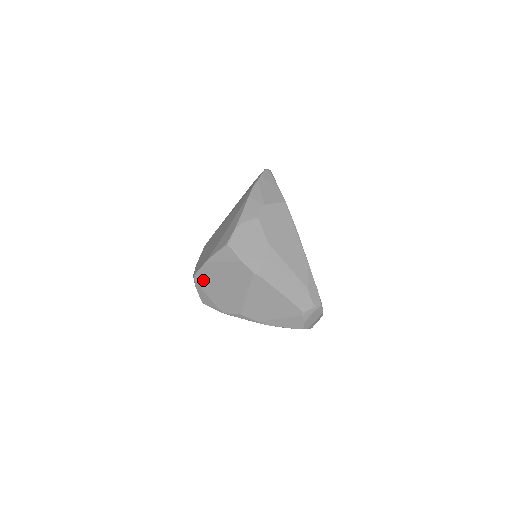
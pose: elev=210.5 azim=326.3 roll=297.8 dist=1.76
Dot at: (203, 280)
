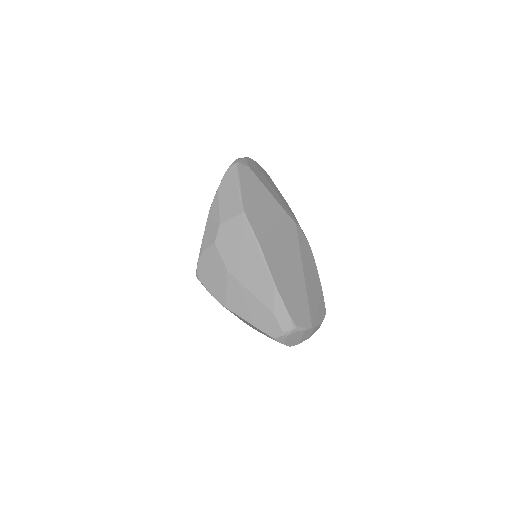
Dot at: occluded
